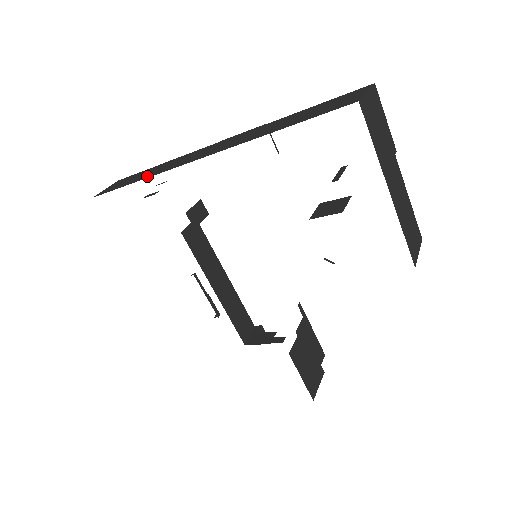
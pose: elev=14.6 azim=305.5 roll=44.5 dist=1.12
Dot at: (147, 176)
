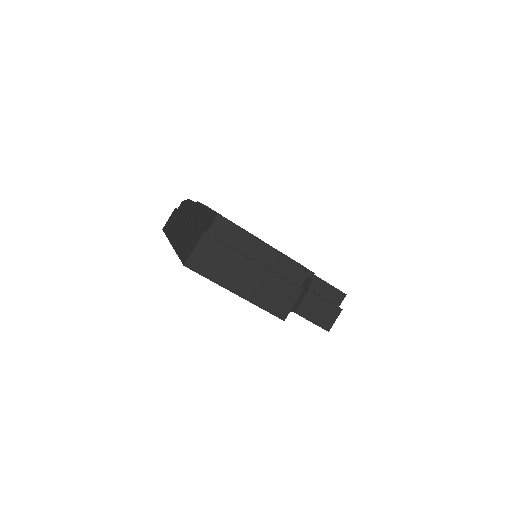
Dot at: (168, 233)
